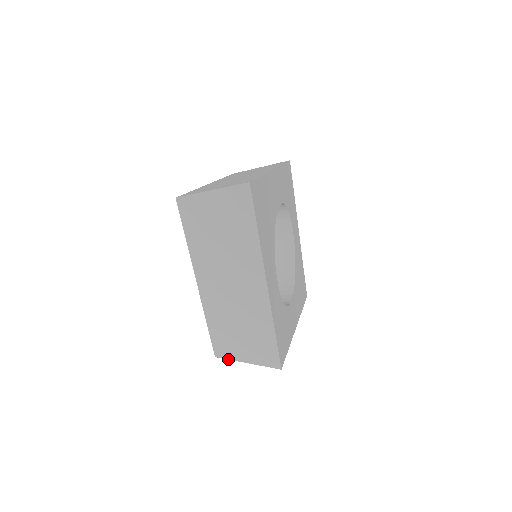
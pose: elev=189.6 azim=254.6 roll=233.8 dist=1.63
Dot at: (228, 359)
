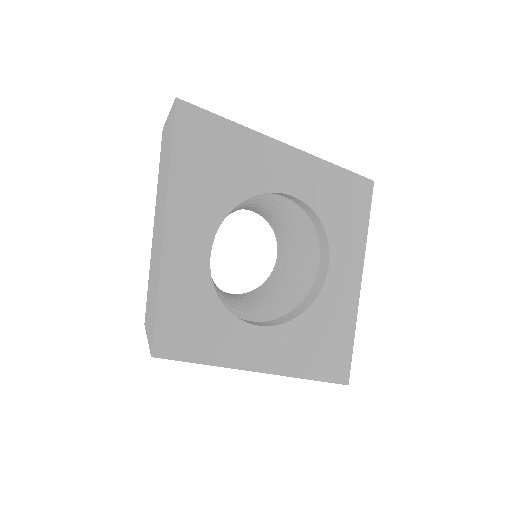
Dot at: occluded
